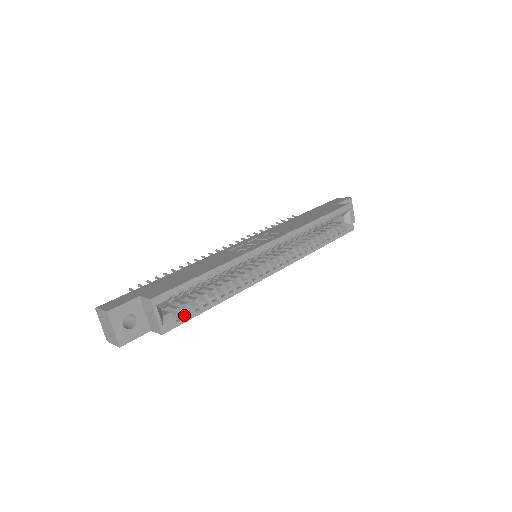
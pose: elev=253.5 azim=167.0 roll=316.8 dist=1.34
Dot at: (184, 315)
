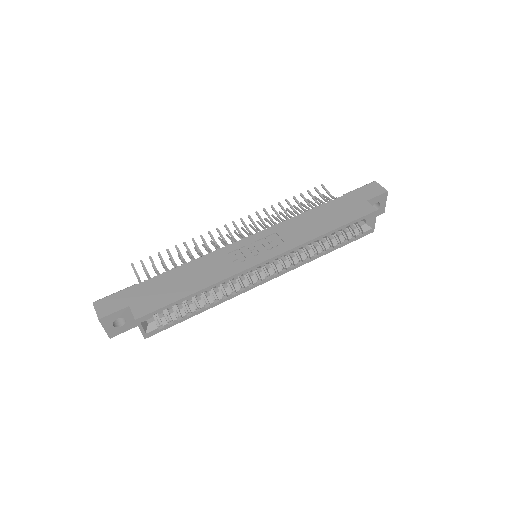
Dot at: (167, 324)
